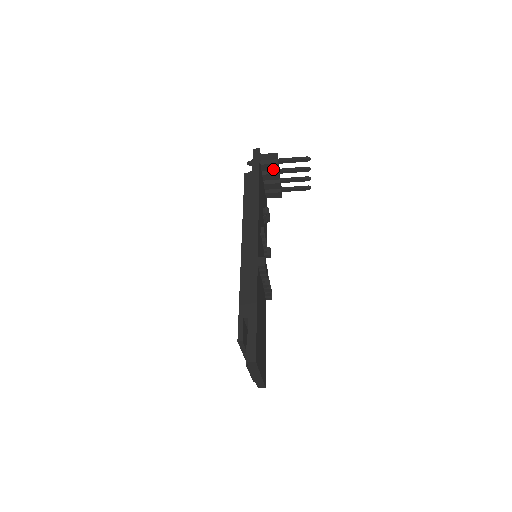
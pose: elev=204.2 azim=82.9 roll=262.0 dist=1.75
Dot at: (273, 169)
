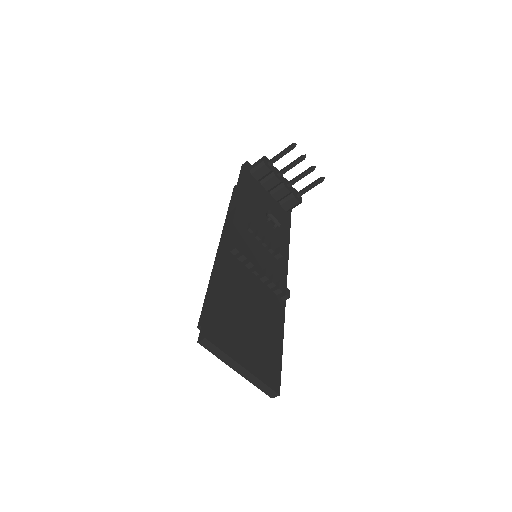
Dot at: (266, 173)
